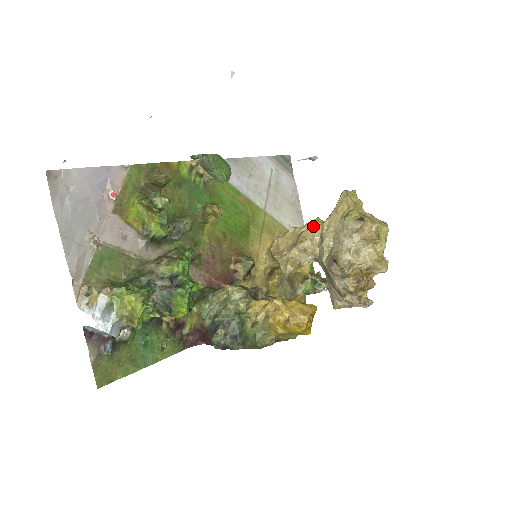
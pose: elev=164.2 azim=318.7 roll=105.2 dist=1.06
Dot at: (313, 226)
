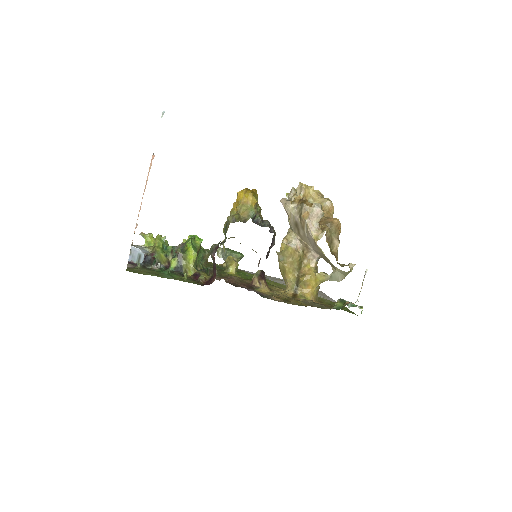
Dot at: occluded
